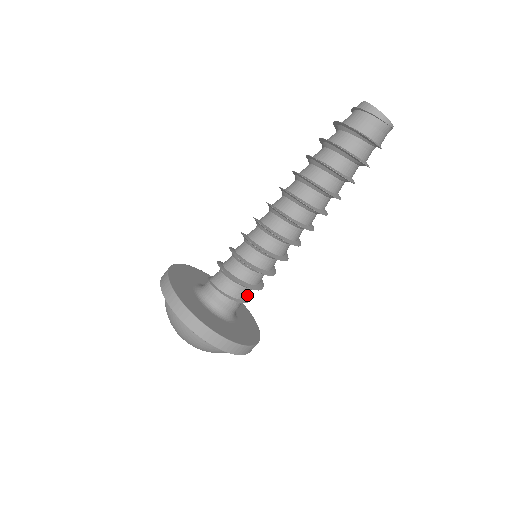
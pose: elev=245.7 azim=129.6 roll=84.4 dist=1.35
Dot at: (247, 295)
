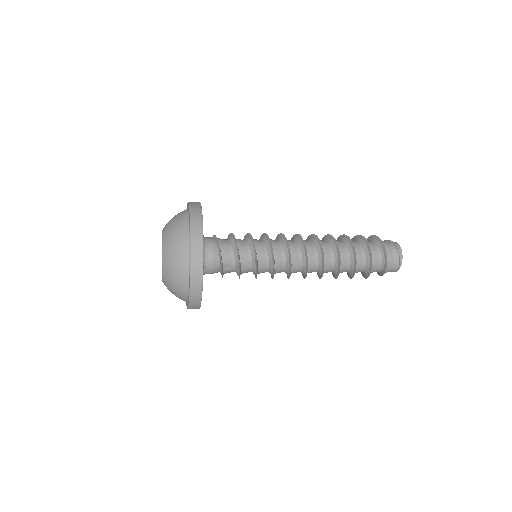
Dot at: (227, 269)
